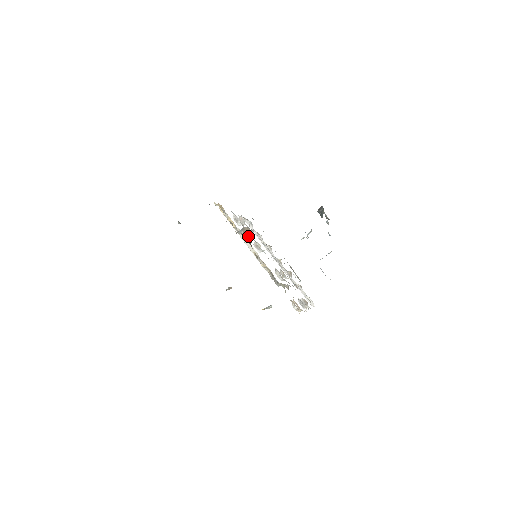
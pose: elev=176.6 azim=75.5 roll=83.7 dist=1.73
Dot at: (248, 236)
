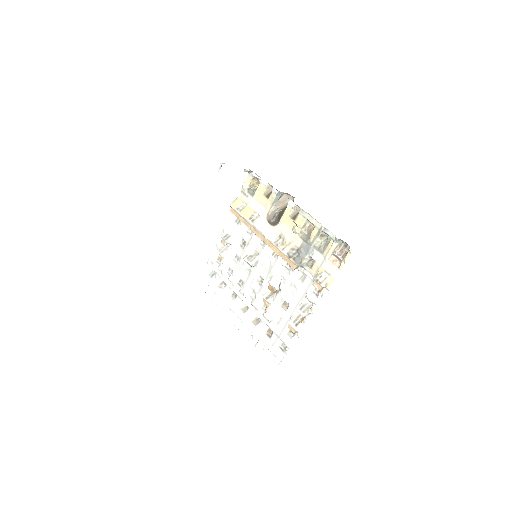
Dot at: occluded
